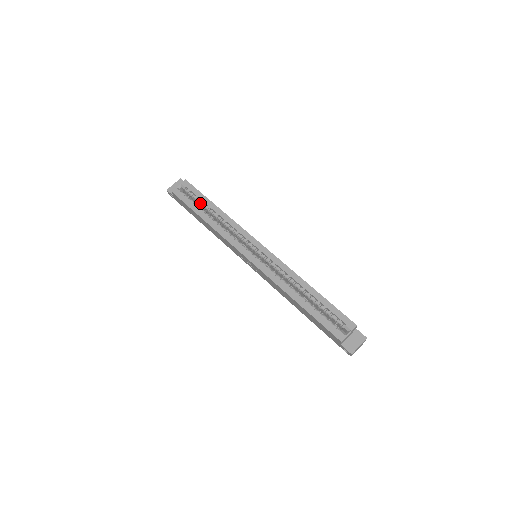
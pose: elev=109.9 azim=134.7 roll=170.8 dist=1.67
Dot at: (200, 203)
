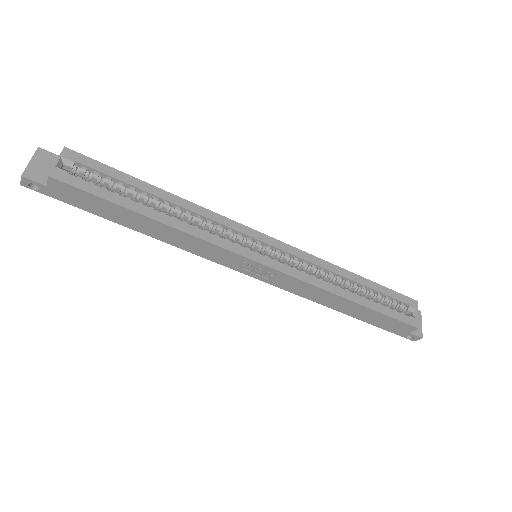
Dot at: (121, 189)
